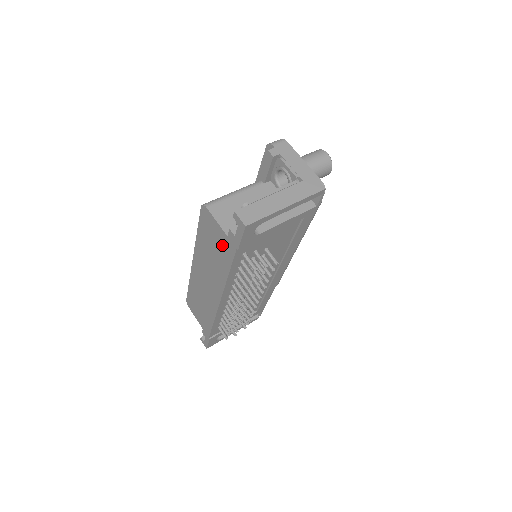
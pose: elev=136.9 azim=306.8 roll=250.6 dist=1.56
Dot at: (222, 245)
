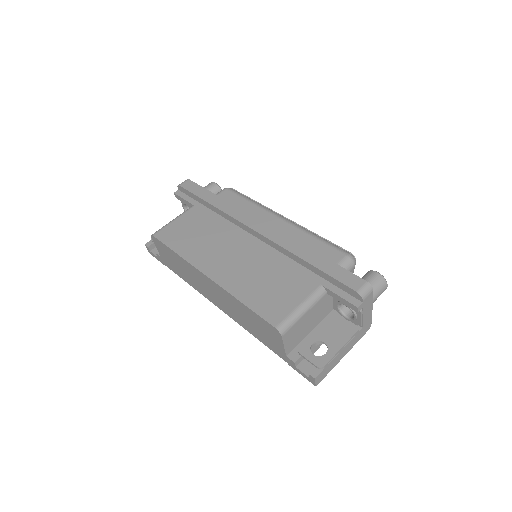
Dot at: (271, 343)
